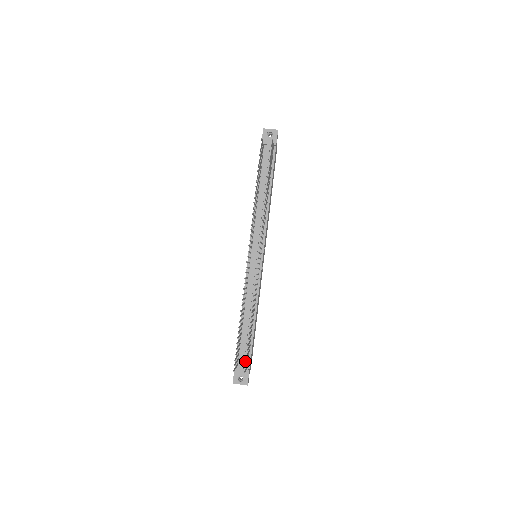
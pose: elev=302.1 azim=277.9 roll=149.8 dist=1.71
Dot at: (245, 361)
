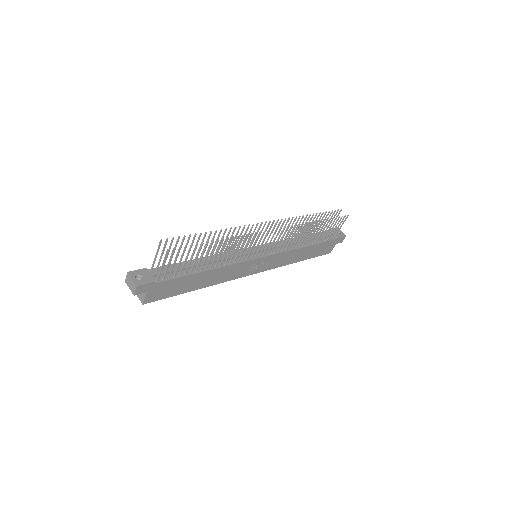
Dot at: occluded
